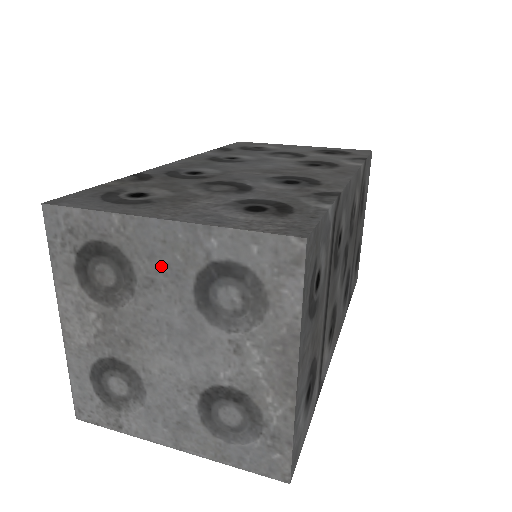
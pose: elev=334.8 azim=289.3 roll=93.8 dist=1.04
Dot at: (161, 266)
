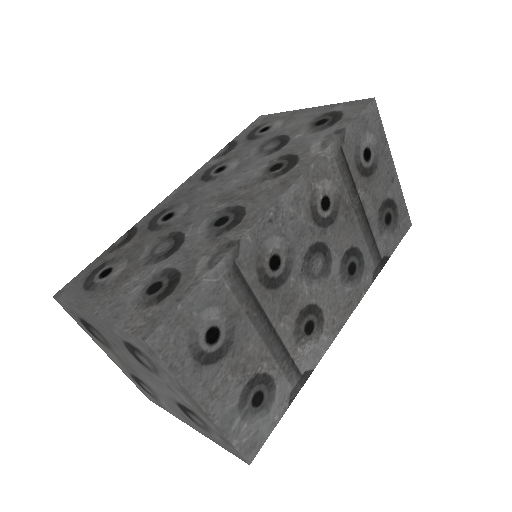
Dot at: (111, 338)
